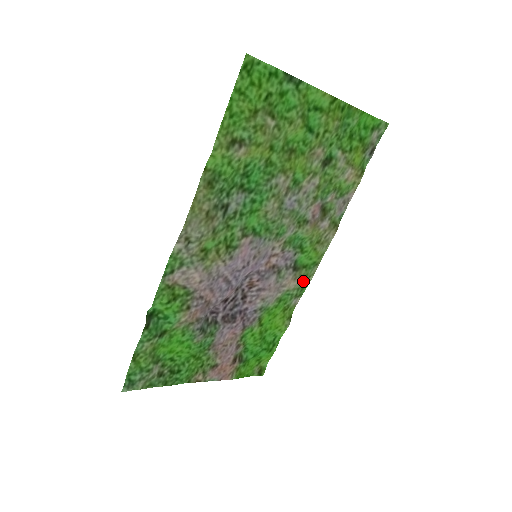
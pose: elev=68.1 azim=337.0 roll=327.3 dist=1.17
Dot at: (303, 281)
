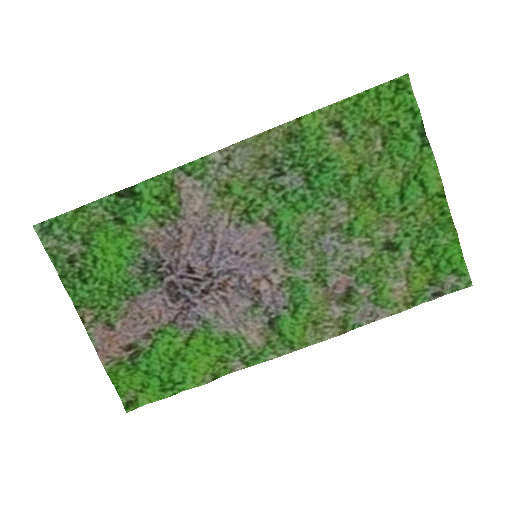
Dot at: (264, 349)
